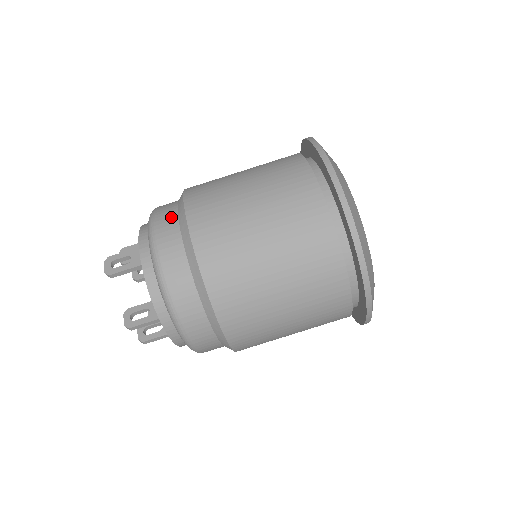
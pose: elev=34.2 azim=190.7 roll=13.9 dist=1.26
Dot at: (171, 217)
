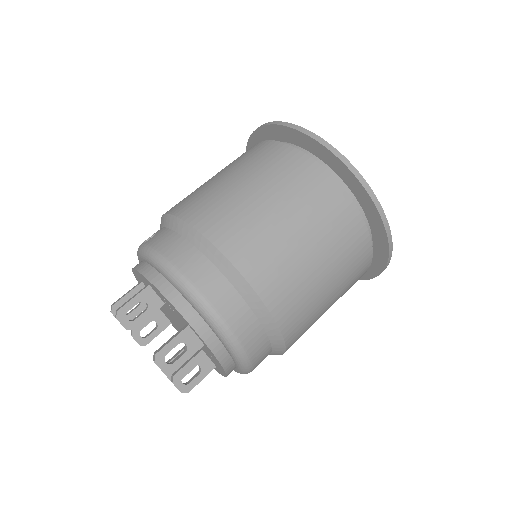
Dot at: (228, 293)
